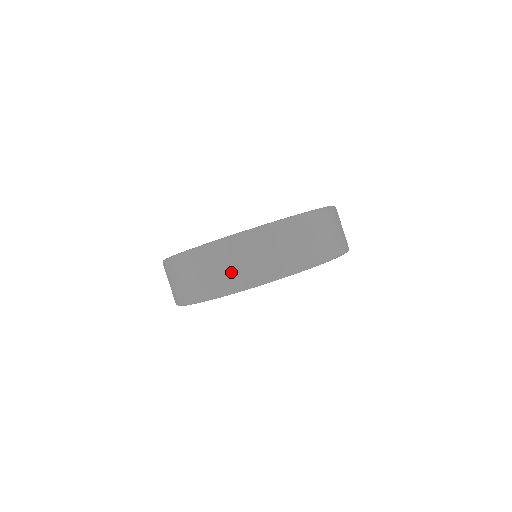
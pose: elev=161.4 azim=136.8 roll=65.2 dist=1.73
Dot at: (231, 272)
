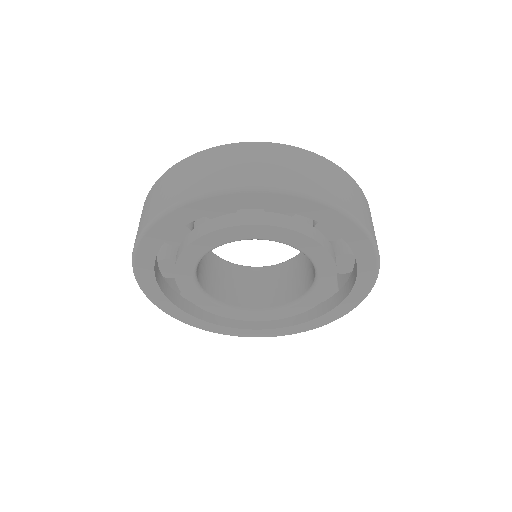
Dot at: (235, 170)
